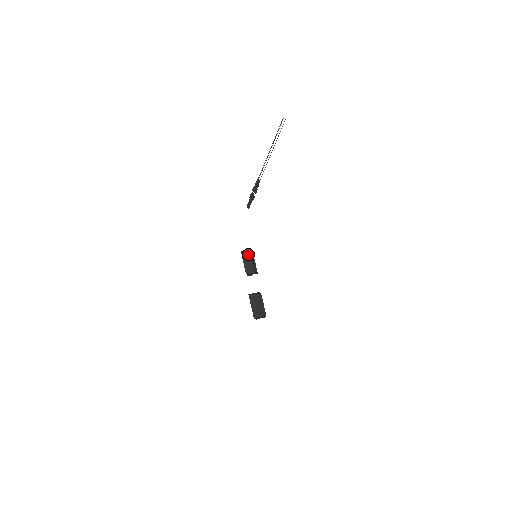
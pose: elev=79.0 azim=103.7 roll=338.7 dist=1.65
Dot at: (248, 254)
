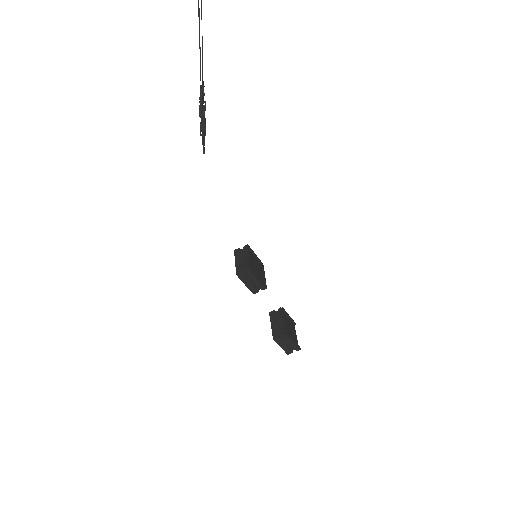
Dot at: (248, 273)
